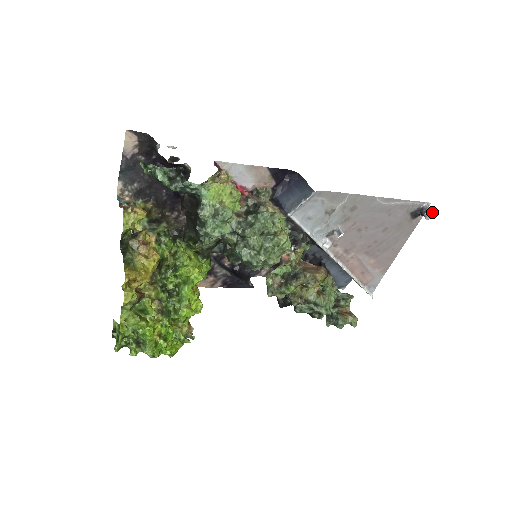
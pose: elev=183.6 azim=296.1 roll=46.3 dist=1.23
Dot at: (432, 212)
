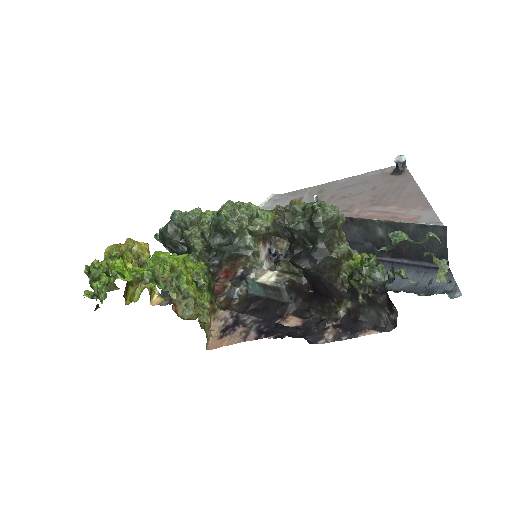
Dot at: (399, 156)
